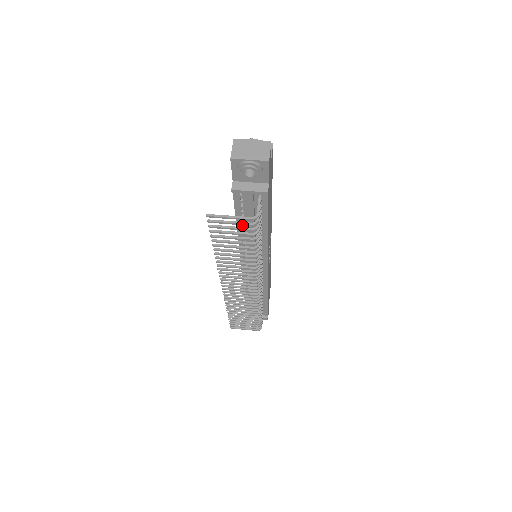
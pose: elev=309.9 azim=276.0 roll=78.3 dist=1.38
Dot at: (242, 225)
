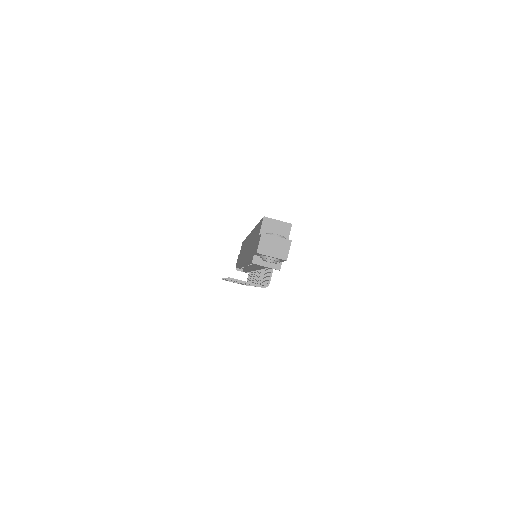
Dot at: occluded
